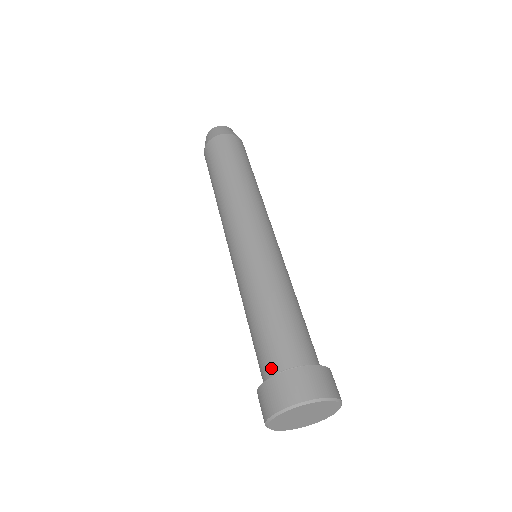
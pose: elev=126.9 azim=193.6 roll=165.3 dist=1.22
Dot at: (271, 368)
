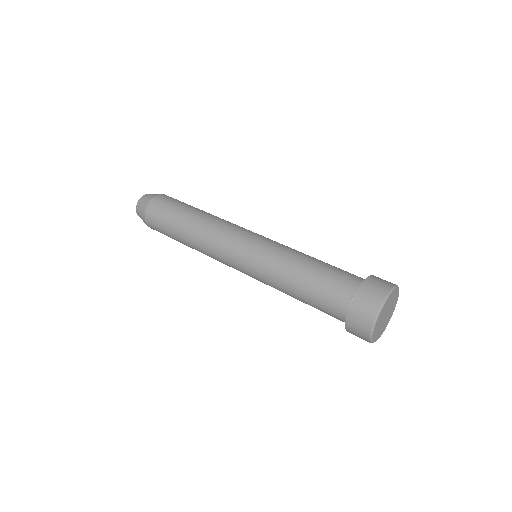
Dot at: (356, 280)
